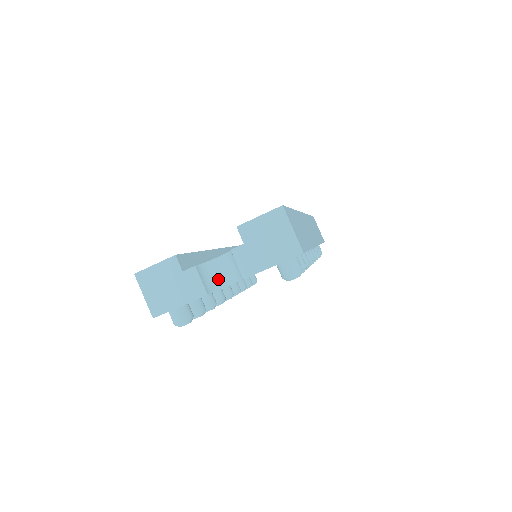
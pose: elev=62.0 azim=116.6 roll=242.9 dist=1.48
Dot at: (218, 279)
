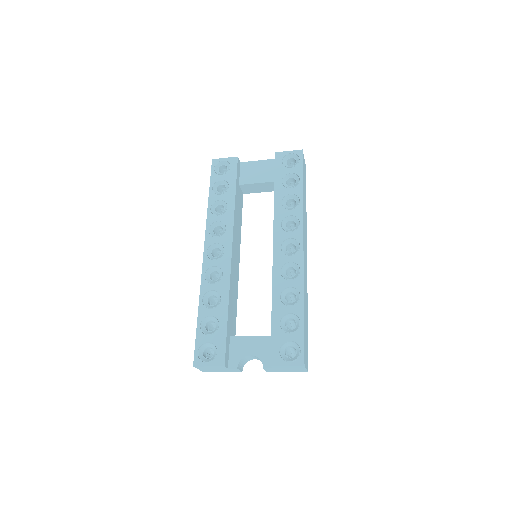
Dot at: (248, 360)
